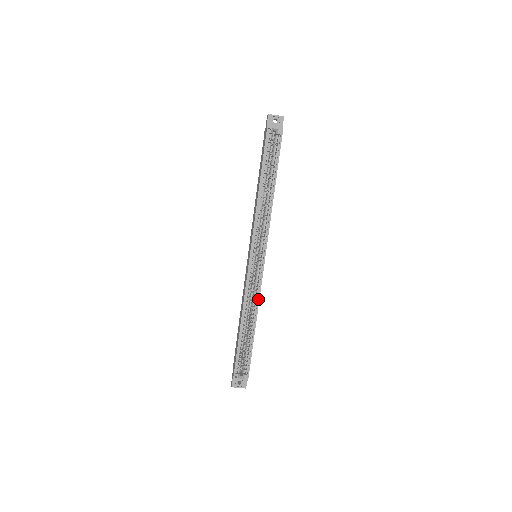
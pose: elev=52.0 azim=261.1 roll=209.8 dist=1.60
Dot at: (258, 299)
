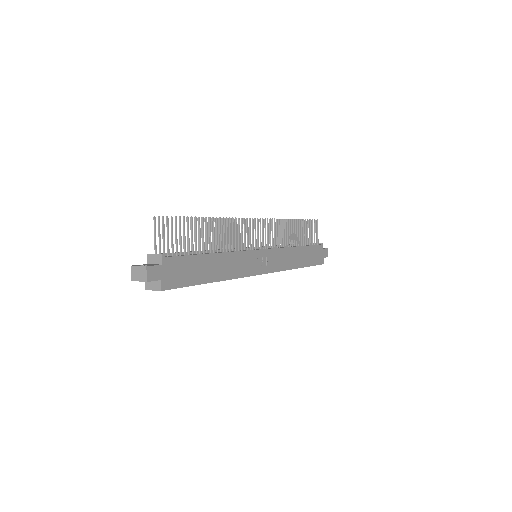
Dot at: (284, 270)
